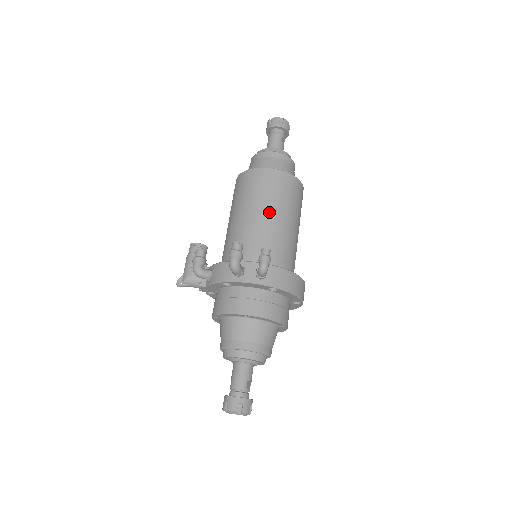
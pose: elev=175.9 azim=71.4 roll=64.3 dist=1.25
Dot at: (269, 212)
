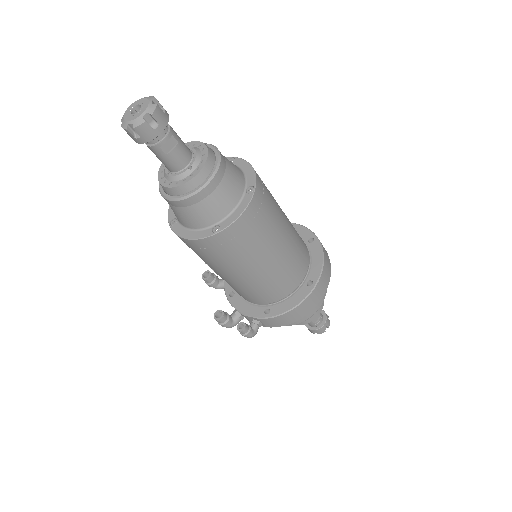
Dot at: (224, 273)
